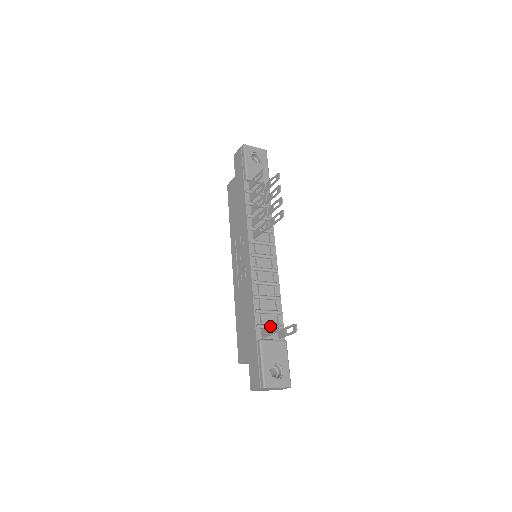
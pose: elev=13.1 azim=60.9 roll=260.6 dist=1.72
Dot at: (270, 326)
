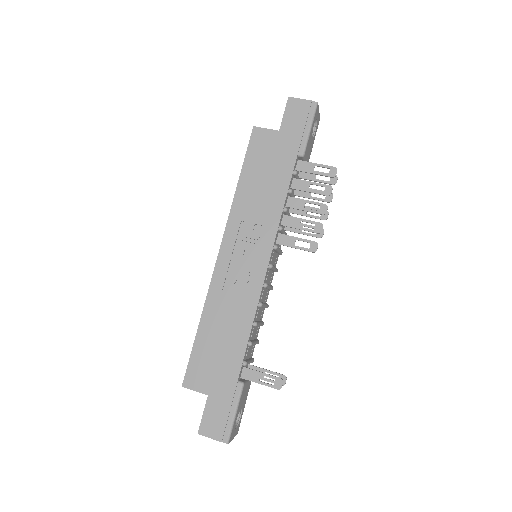
Dot at: (265, 374)
